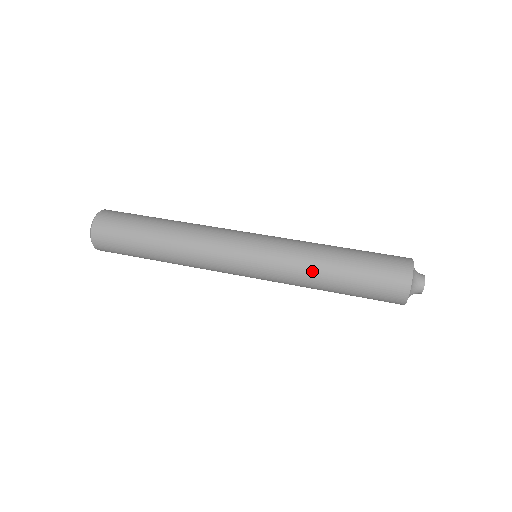
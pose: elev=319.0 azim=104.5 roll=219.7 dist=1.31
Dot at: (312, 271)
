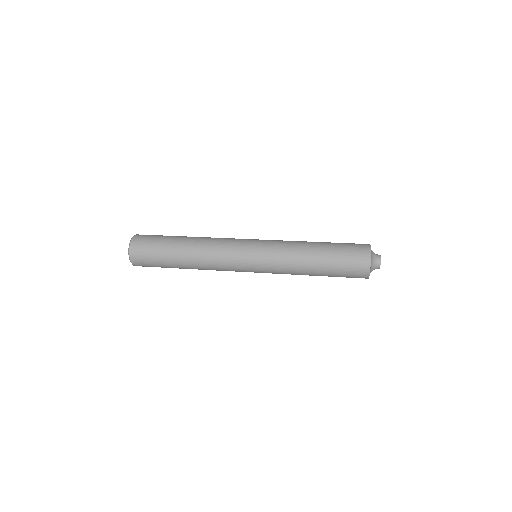
Dot at: (299, 266)
